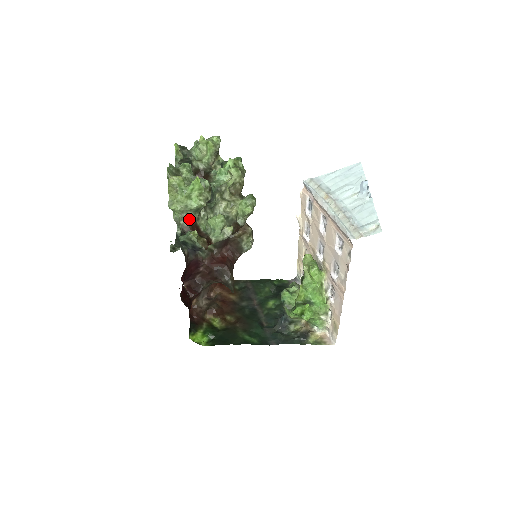
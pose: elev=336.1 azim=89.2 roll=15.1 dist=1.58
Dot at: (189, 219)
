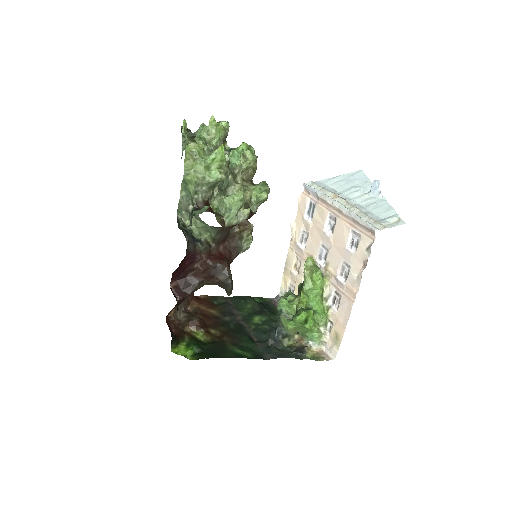
Dot at: (204, 194)
